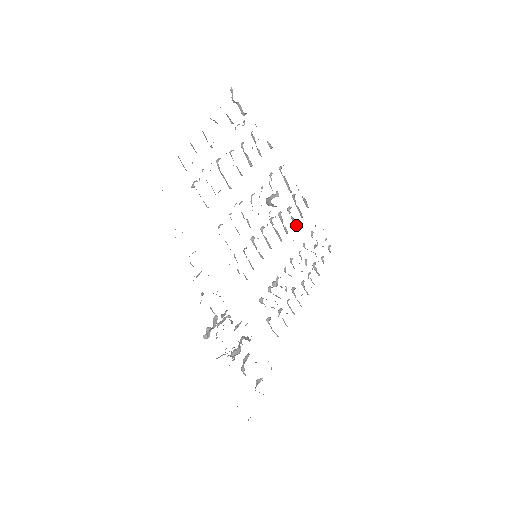
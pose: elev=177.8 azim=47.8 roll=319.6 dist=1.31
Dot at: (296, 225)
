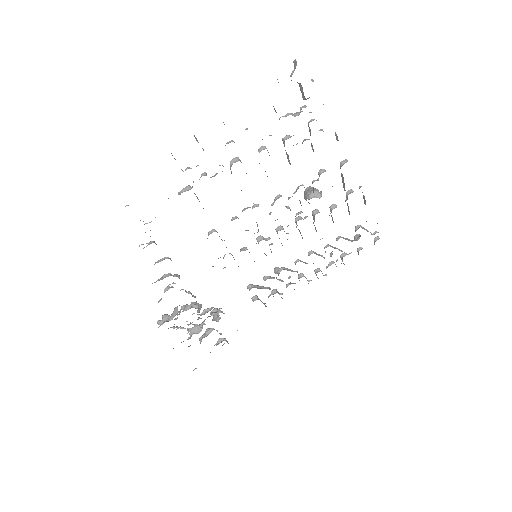
Dot at: occluded
